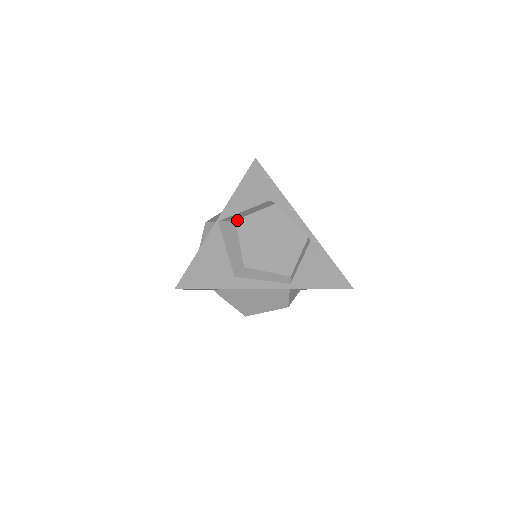
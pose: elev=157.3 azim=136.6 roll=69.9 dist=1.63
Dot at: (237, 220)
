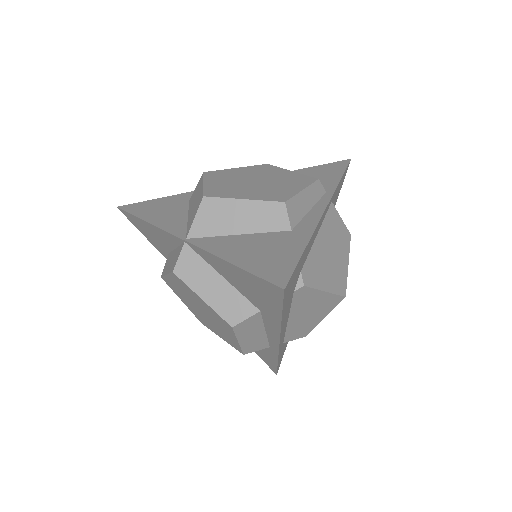
Dot at: (204, 195)
